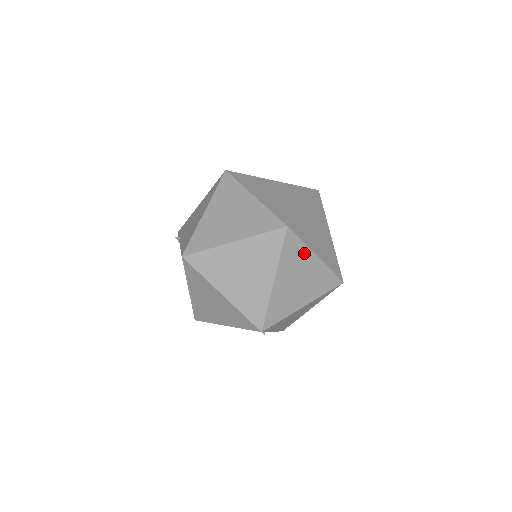
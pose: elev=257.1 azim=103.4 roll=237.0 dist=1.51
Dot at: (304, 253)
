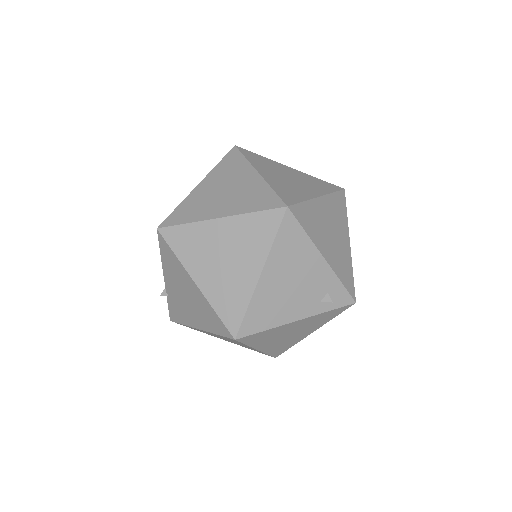
Dot at: (272, 163)
